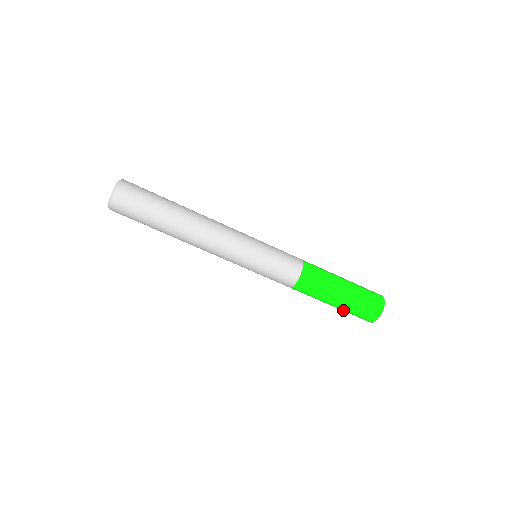
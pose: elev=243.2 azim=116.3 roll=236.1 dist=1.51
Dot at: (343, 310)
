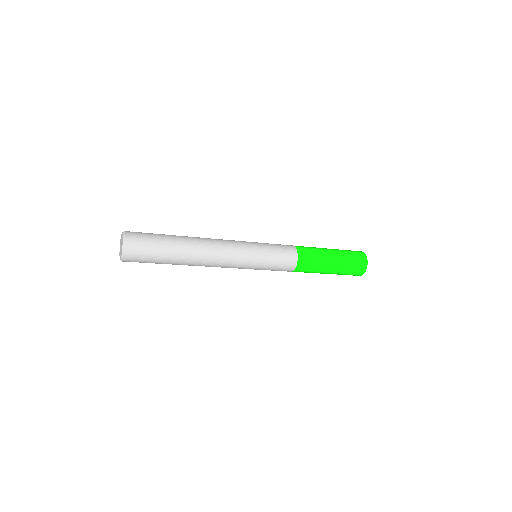
Dot at: occluded
